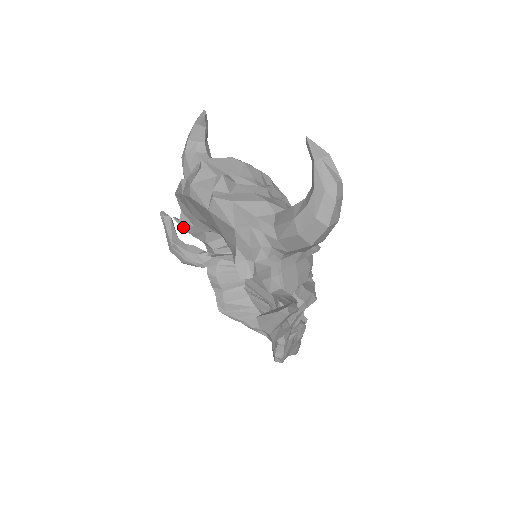
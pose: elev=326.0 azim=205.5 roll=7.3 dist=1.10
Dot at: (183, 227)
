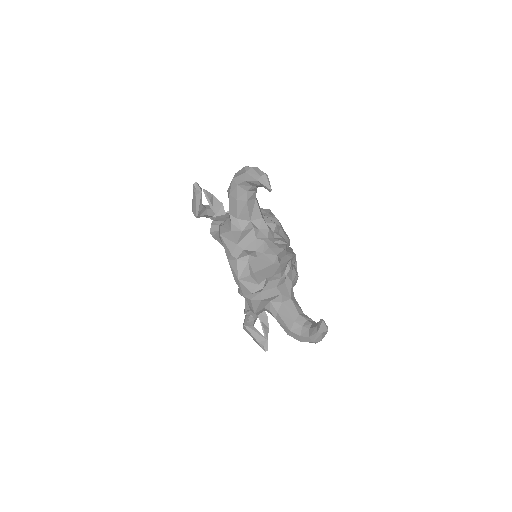
Dot at: (215, 238)
